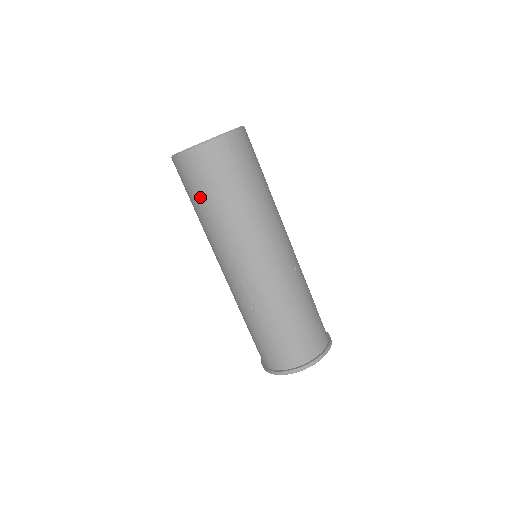
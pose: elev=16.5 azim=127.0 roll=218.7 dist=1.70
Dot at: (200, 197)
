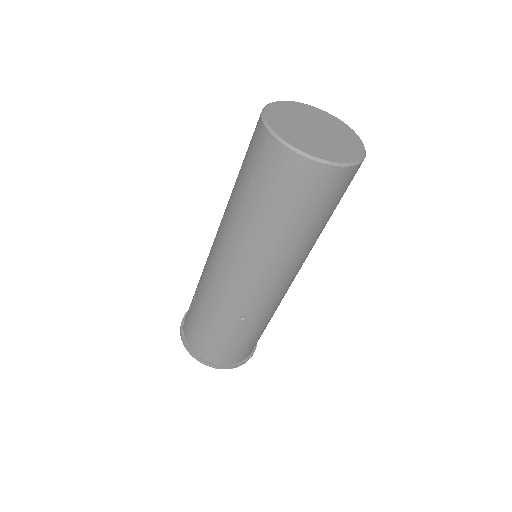
Dot at: (289, 213)
